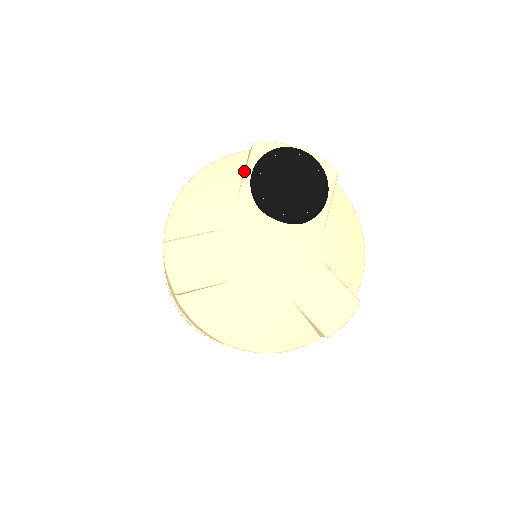
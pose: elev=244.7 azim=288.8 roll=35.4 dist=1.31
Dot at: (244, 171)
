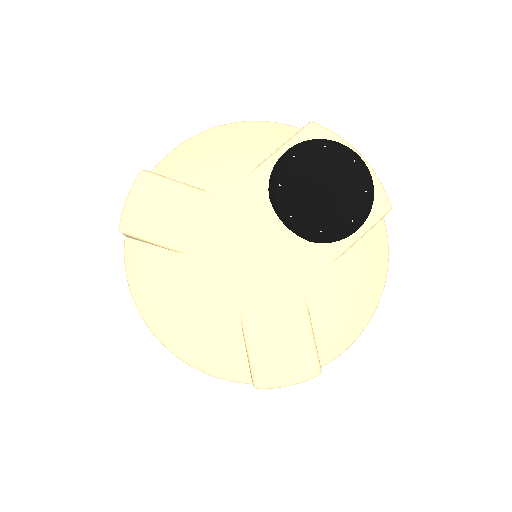
Dot at: (281, 146)
